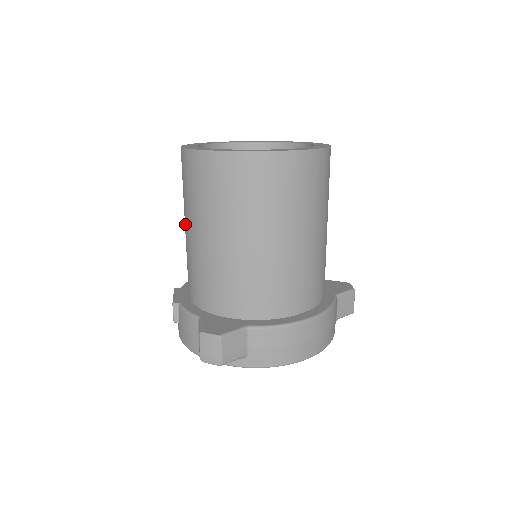
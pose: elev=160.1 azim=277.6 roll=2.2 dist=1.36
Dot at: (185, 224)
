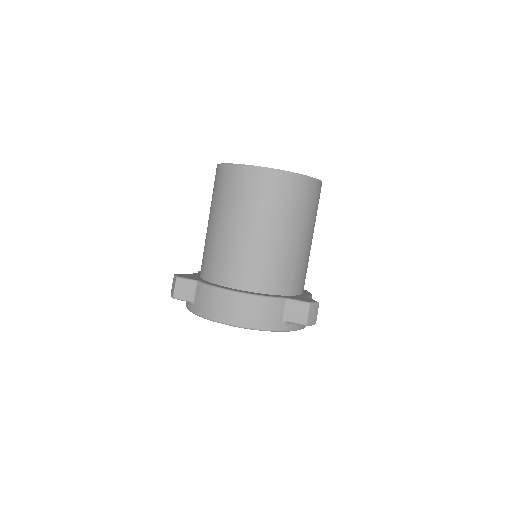
Dot at: occluded
